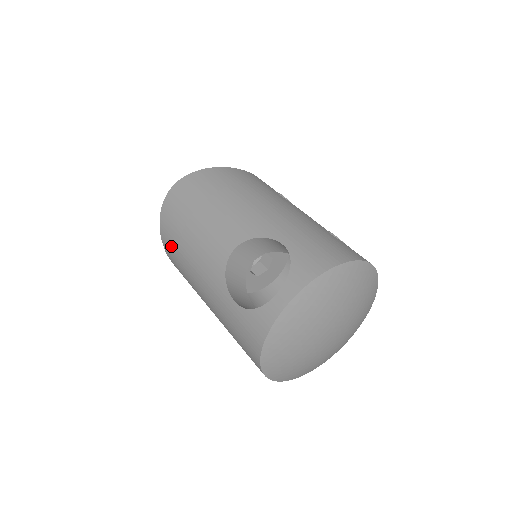
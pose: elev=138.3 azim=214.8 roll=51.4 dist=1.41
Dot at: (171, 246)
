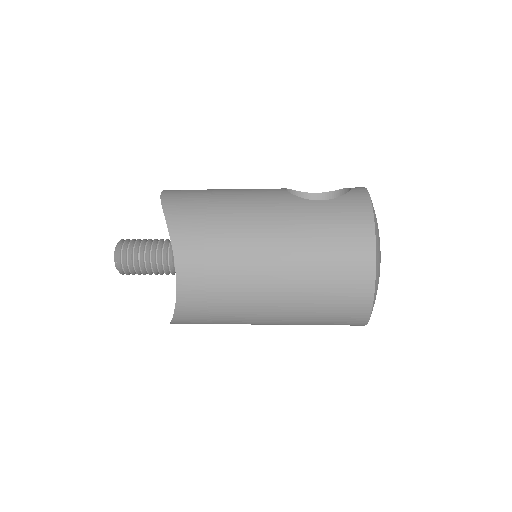
Dot at: (192, 214)
